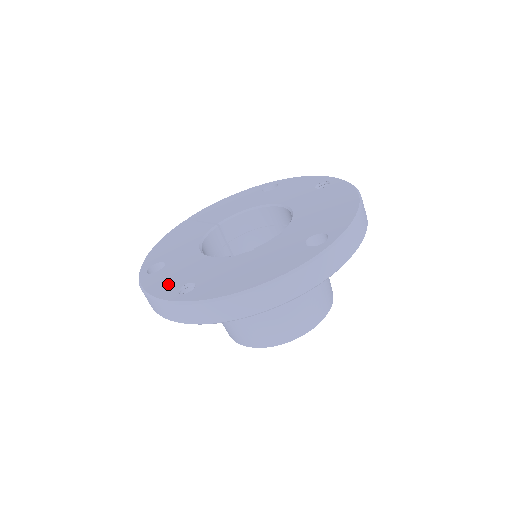
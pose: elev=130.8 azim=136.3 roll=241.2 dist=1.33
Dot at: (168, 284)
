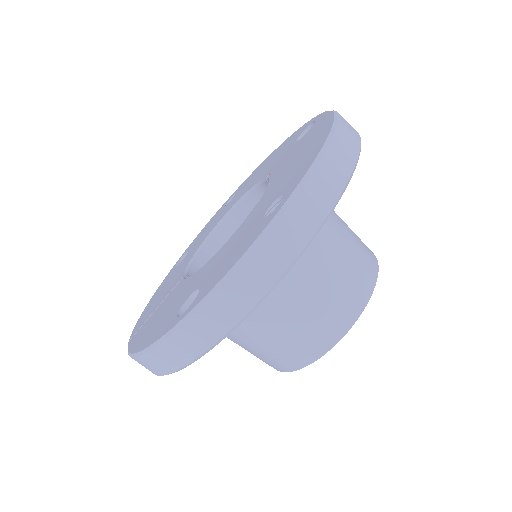
Dot at: (243, 243)
